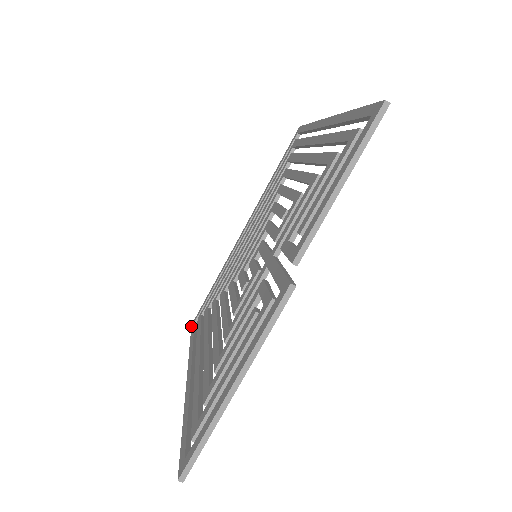
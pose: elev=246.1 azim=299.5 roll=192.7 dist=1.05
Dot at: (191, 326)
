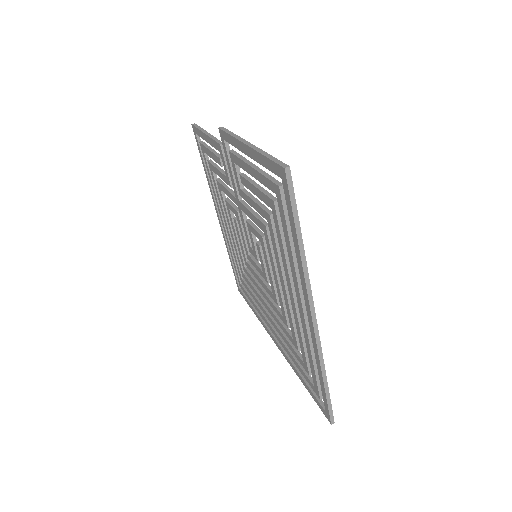
Dot at: (329, 420)
